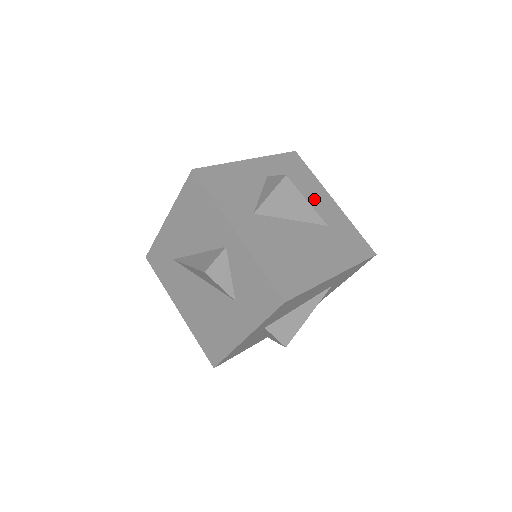
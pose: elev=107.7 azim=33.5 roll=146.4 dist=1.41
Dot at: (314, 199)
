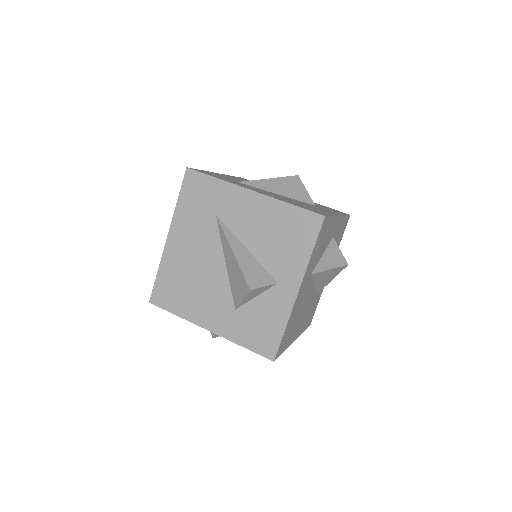
Dot at: occluded
